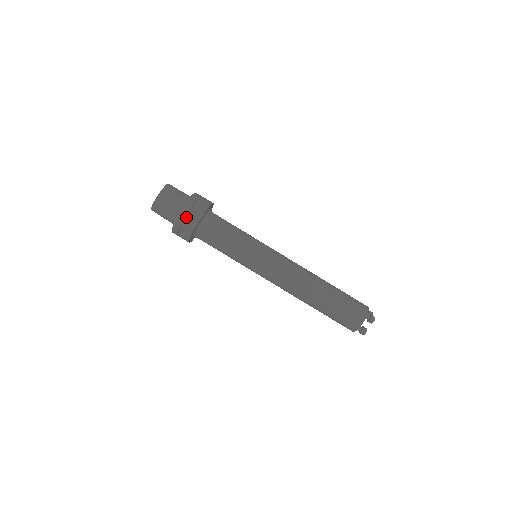
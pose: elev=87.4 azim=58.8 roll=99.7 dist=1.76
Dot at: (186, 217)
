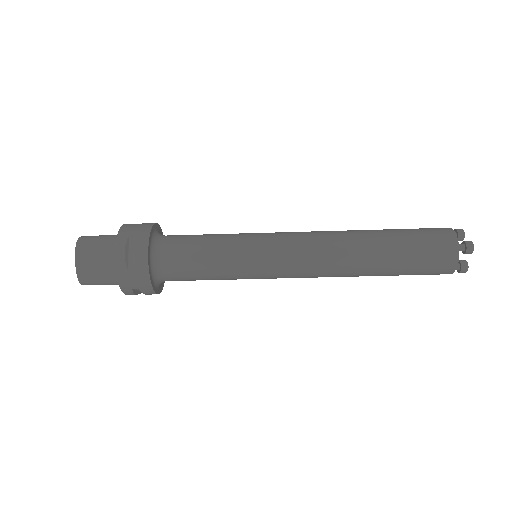
Dot at: (129, 278)
